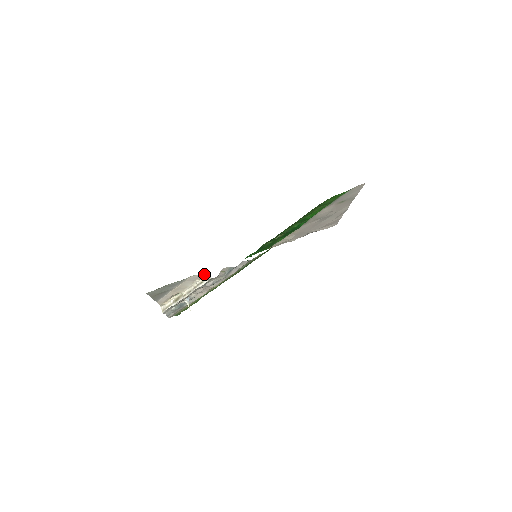
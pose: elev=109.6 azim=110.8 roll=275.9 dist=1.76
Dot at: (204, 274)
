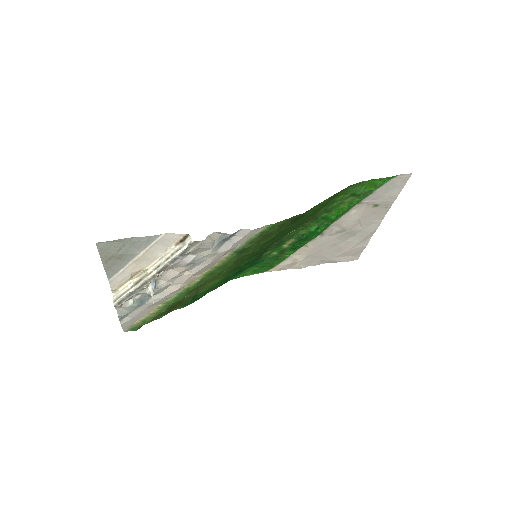
Dot at: (184, 235)
